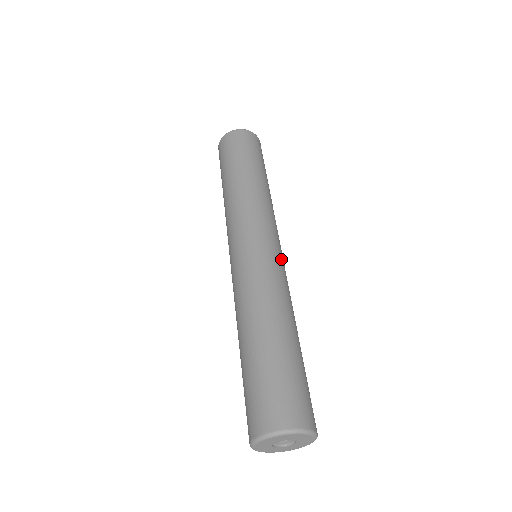
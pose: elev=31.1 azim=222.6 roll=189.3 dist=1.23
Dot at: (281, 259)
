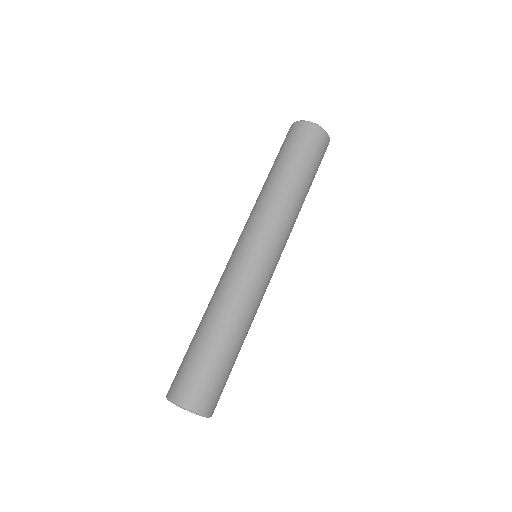
Dot at: (269, 274)
